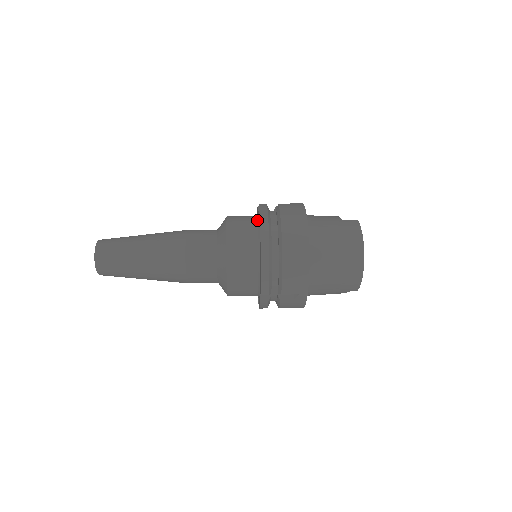
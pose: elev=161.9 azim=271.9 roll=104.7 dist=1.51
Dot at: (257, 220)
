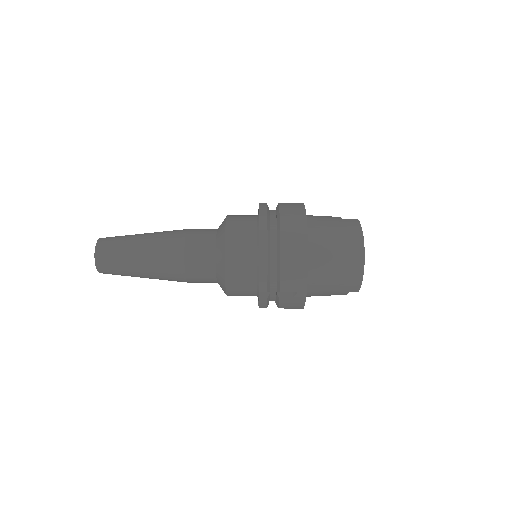
Dot at: (257, 218)
